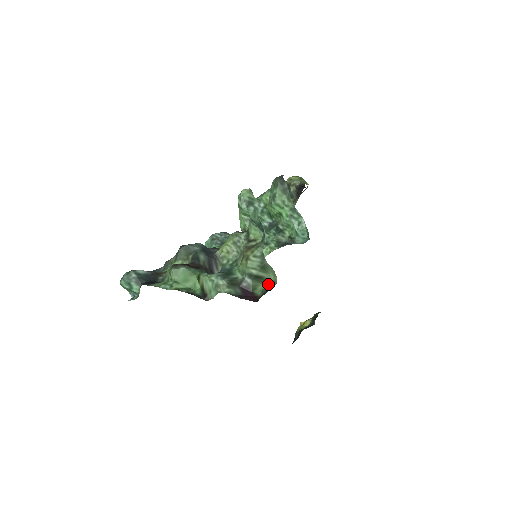
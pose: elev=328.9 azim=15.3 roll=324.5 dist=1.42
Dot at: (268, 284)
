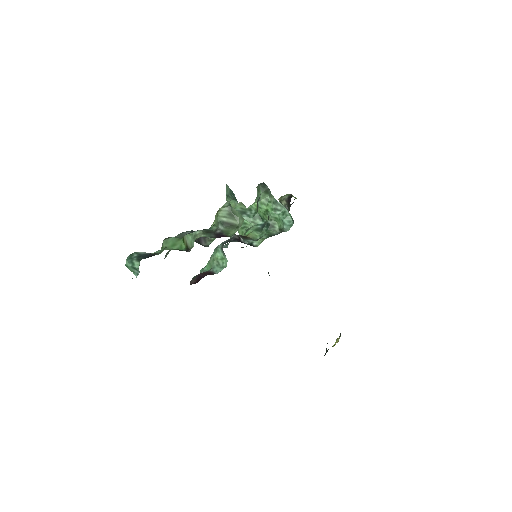
Dot at: (239, 228)
